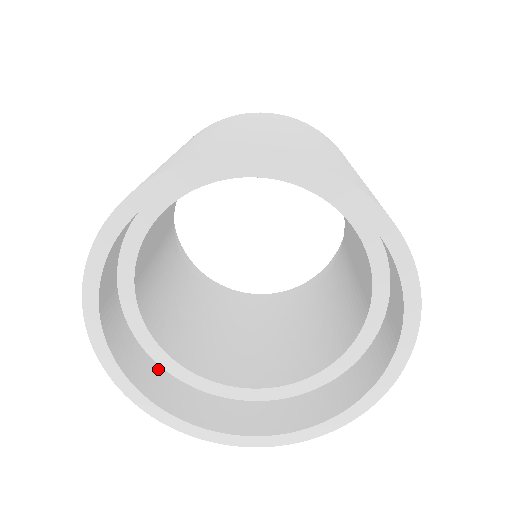
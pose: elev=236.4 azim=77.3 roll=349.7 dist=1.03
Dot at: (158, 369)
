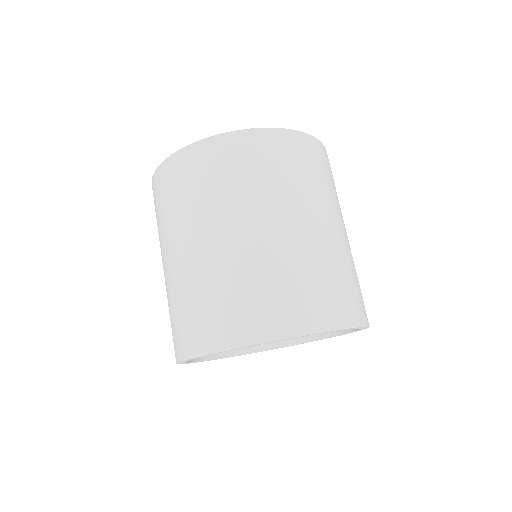
Dot at: occluded
